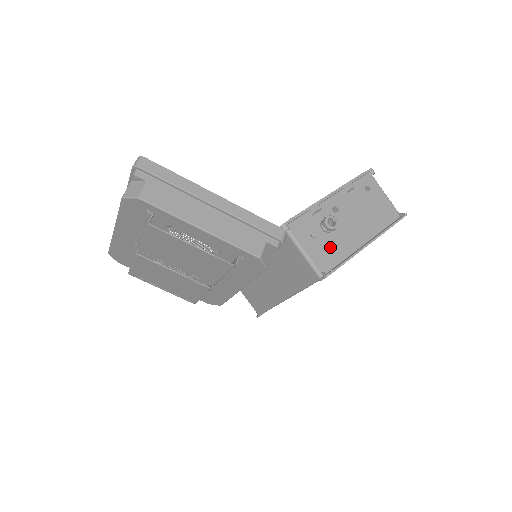
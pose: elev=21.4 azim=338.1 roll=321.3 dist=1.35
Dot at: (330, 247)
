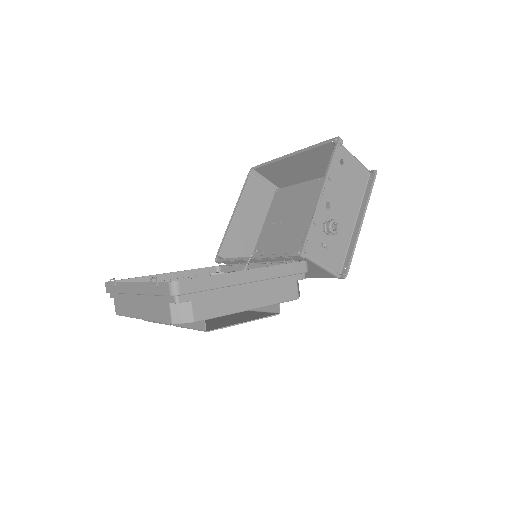
Dot at: (336, 245)
